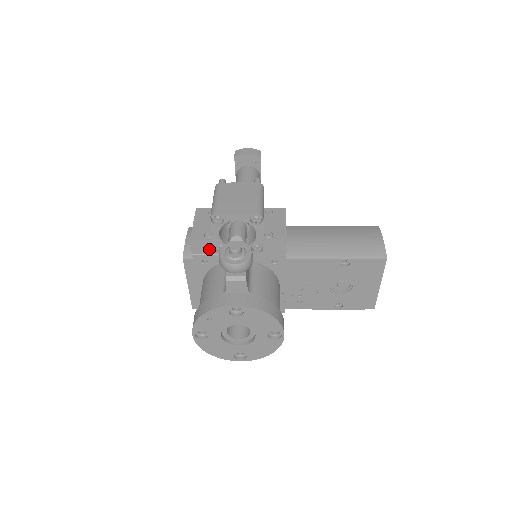
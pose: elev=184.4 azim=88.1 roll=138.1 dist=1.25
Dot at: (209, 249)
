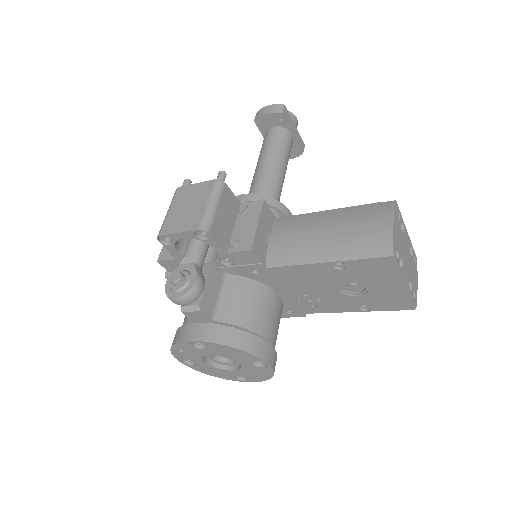
Dot at: occluded
